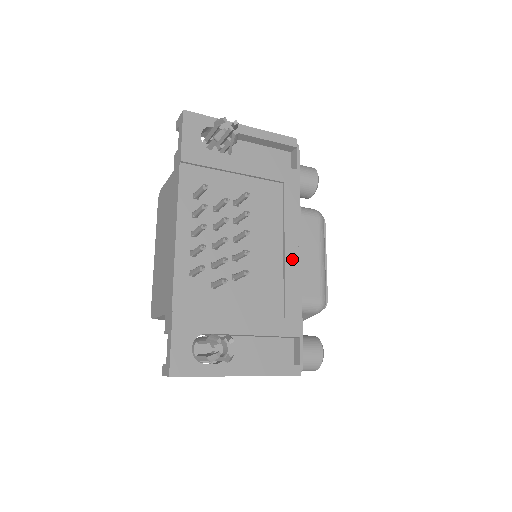
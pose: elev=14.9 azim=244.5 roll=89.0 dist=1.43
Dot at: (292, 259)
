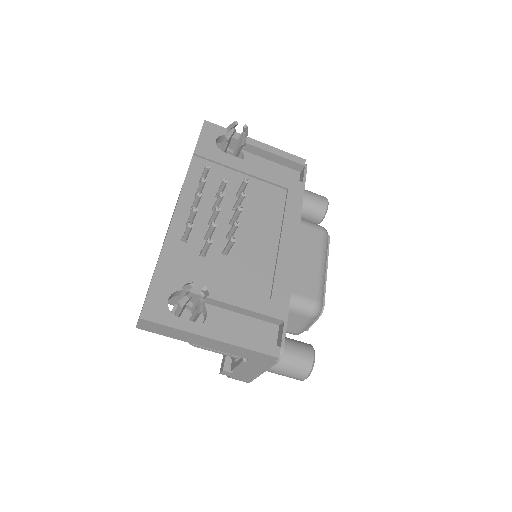
Dot at: (286, 251)
